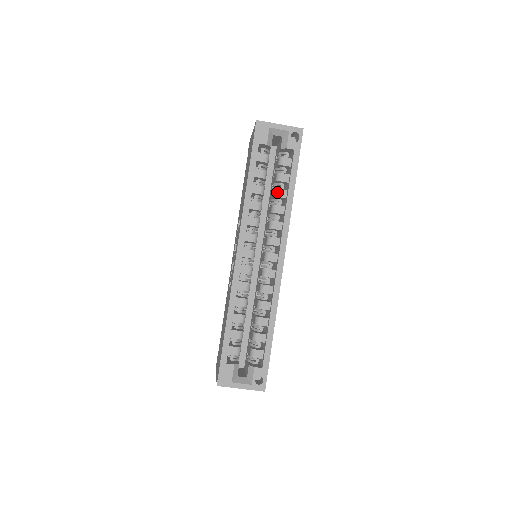
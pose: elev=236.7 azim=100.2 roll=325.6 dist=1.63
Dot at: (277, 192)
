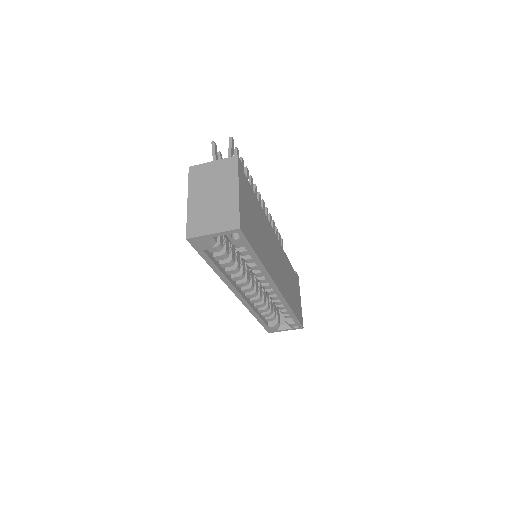
Dot at: (246, 261)
